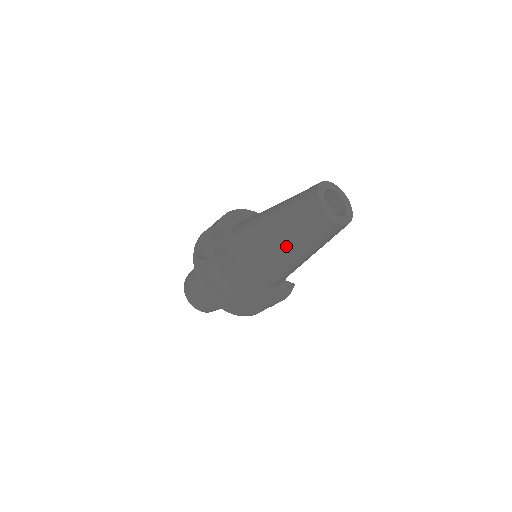
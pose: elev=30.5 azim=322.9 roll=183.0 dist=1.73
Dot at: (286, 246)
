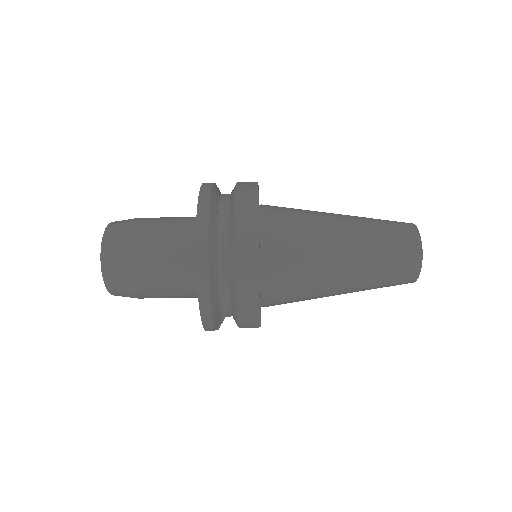
Dot at: (349, 230)
